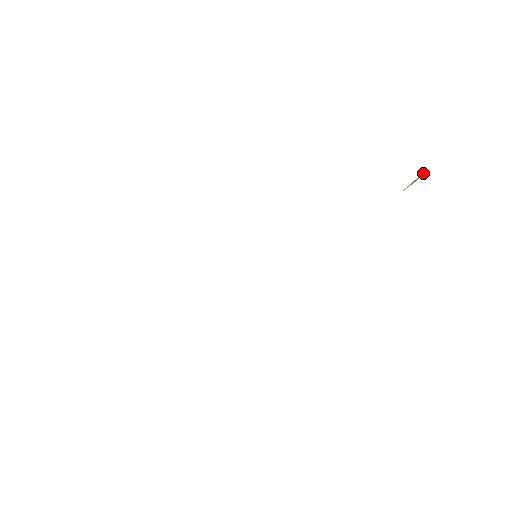
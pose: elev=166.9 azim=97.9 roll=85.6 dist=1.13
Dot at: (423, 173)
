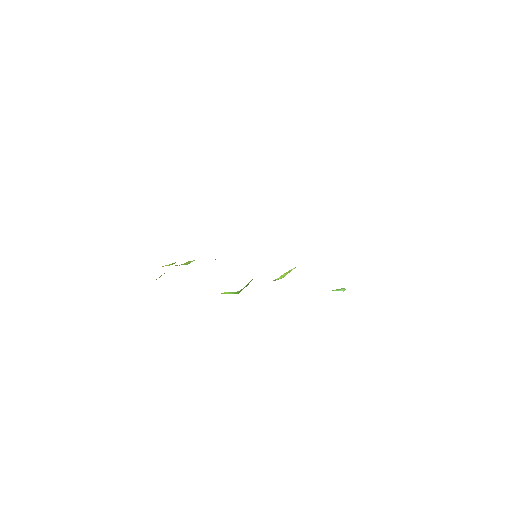
Dot at: occluded
